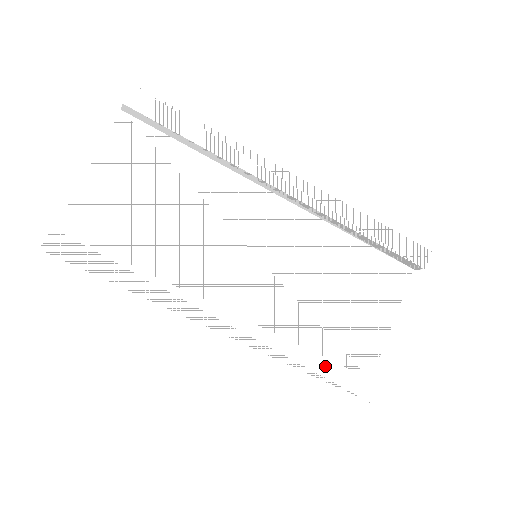
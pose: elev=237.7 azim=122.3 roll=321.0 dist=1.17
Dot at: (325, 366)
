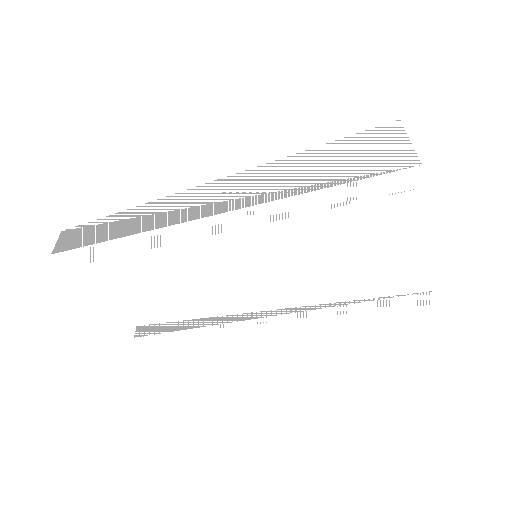
Dot at: (374, 305)
